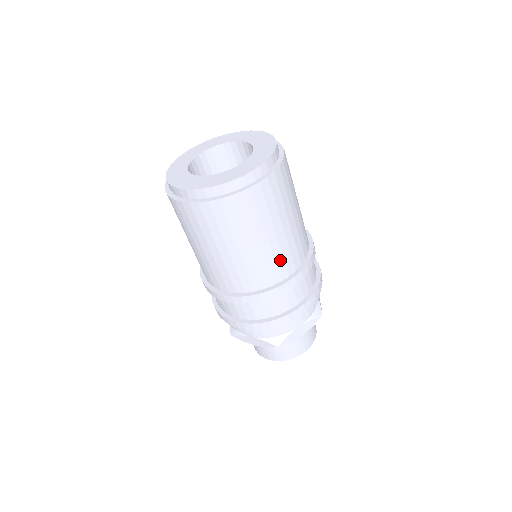
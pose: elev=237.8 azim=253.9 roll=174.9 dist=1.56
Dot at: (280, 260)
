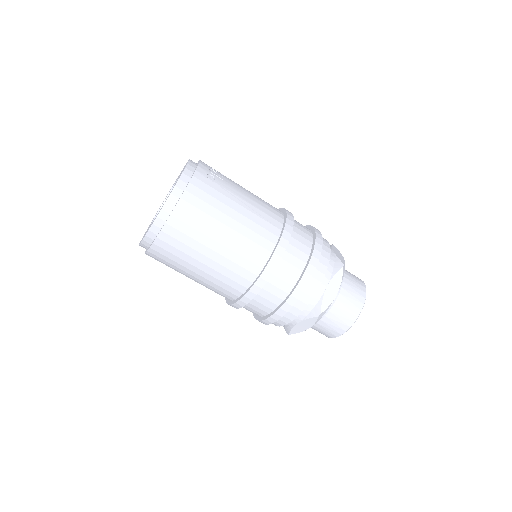
Dot at: (223, 284)
